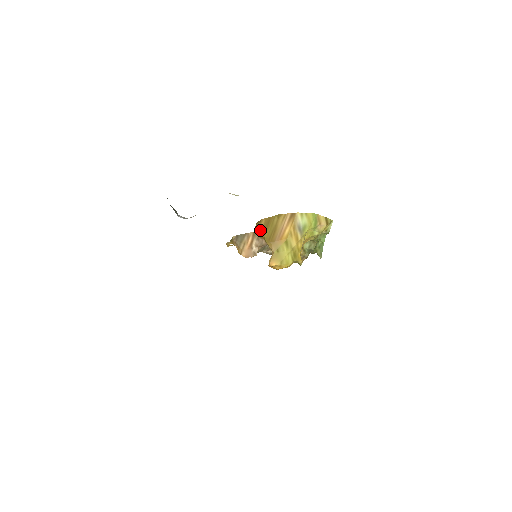
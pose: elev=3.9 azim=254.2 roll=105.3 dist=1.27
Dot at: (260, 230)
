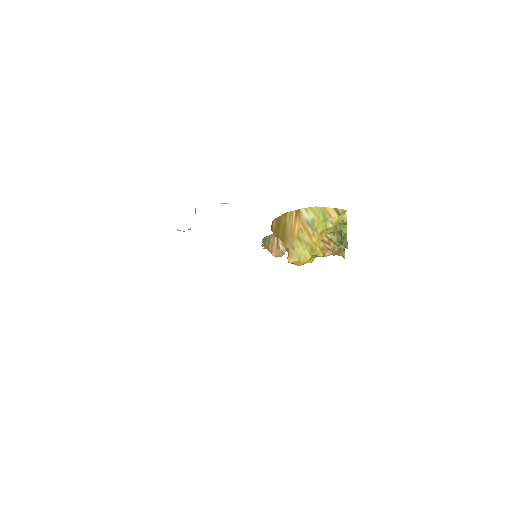
Dot at: (274, 230)
